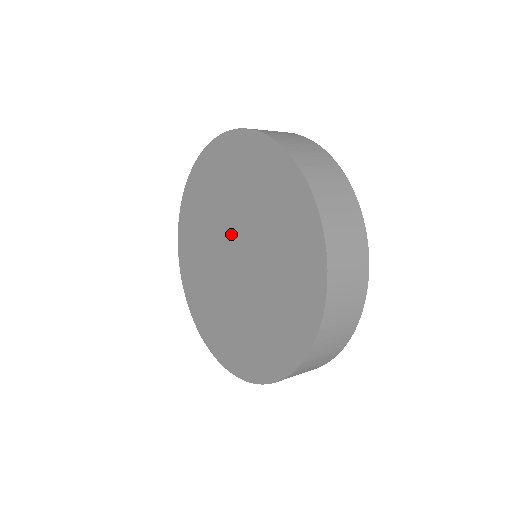
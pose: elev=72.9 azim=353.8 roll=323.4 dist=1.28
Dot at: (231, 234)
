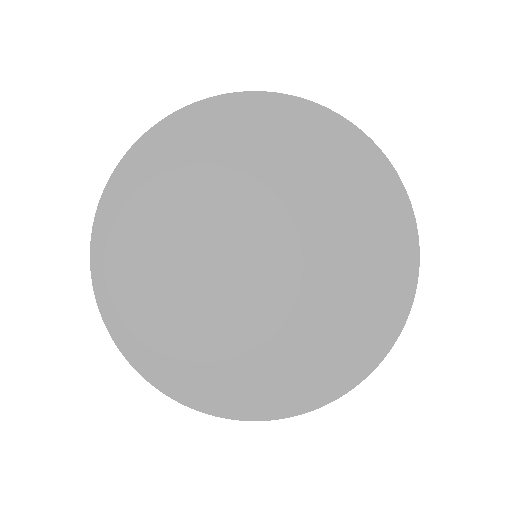
Dot at: (229, 239)
